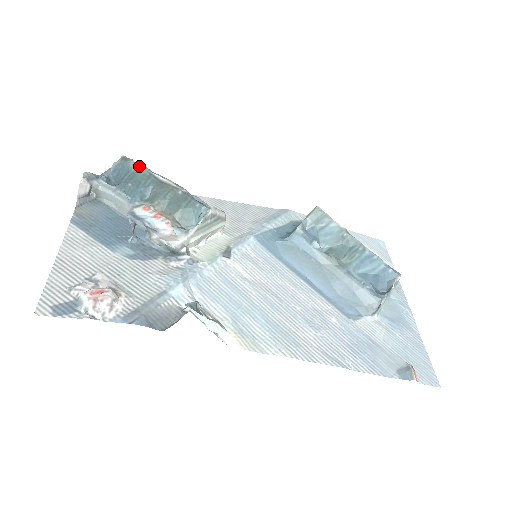
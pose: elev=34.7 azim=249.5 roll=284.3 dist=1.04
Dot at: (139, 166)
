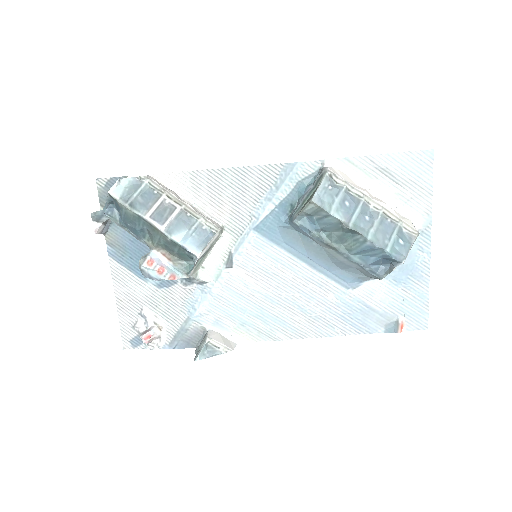
Dot at: (126, 208)
